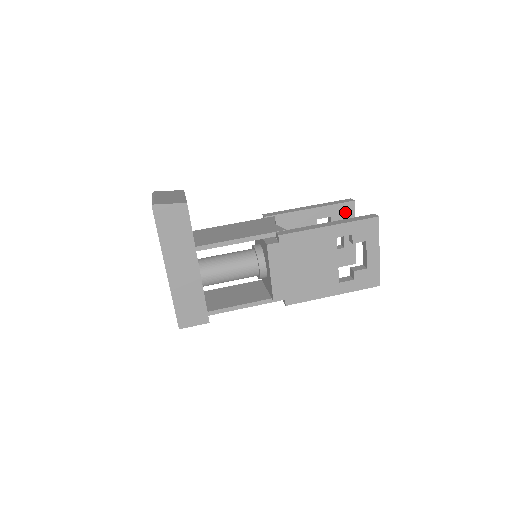
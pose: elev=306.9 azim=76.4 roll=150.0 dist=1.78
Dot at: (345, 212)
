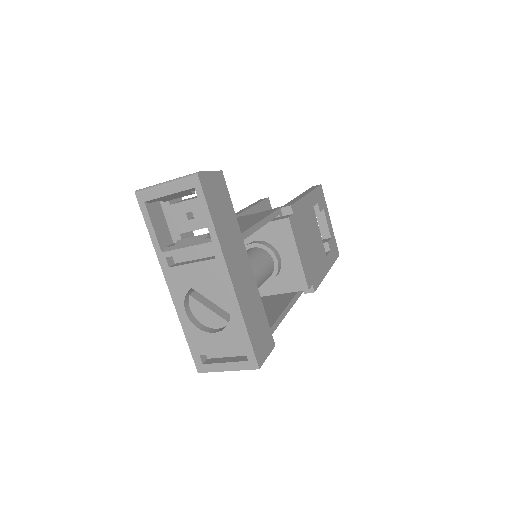
Dot at: occluded
